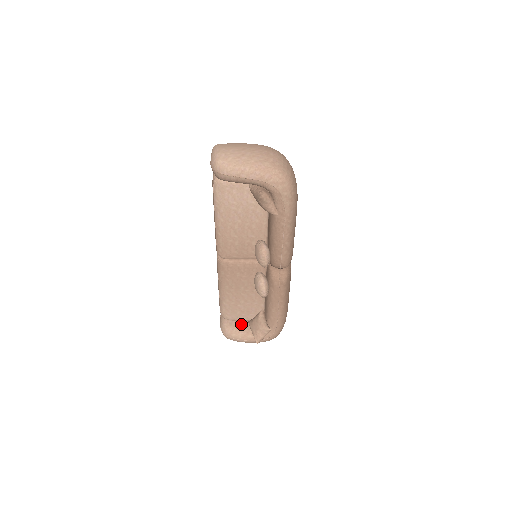
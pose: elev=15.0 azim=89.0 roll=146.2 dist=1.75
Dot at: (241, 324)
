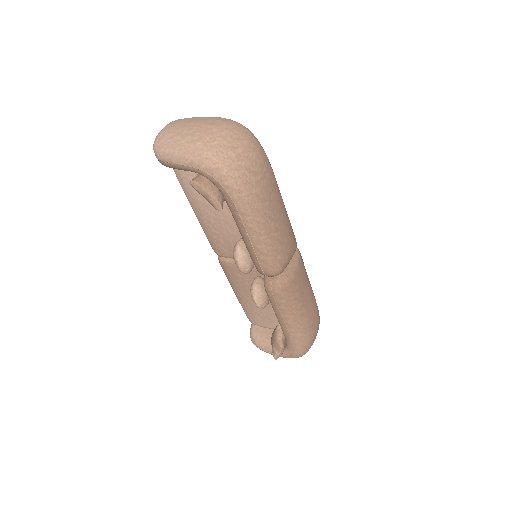
Dot at: (267, 332)
